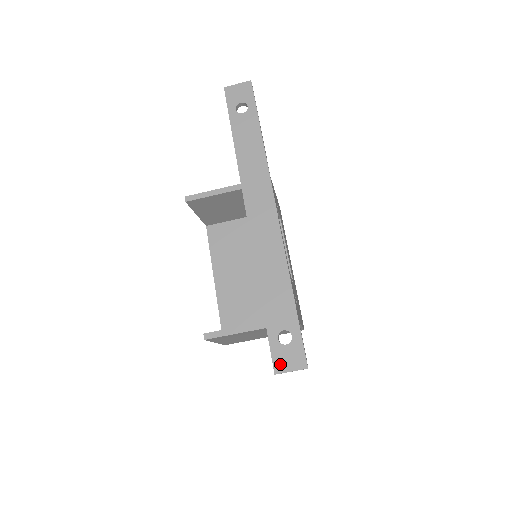
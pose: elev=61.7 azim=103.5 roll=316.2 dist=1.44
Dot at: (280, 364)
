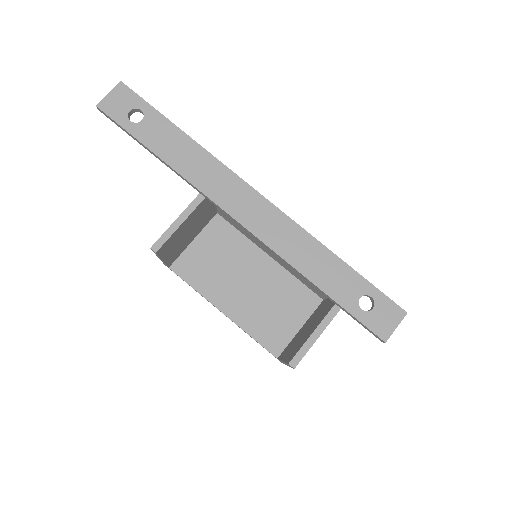
Dot at: (382, 330)
